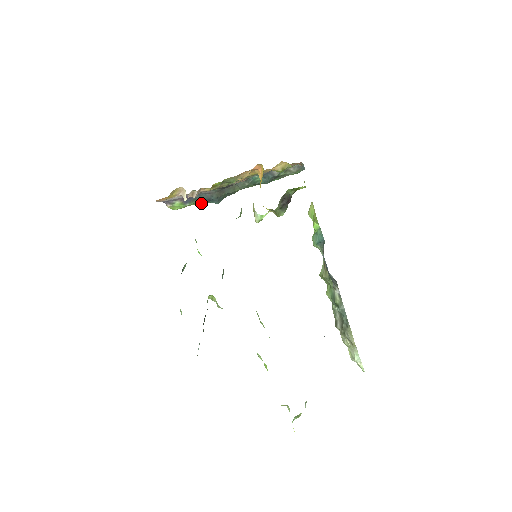
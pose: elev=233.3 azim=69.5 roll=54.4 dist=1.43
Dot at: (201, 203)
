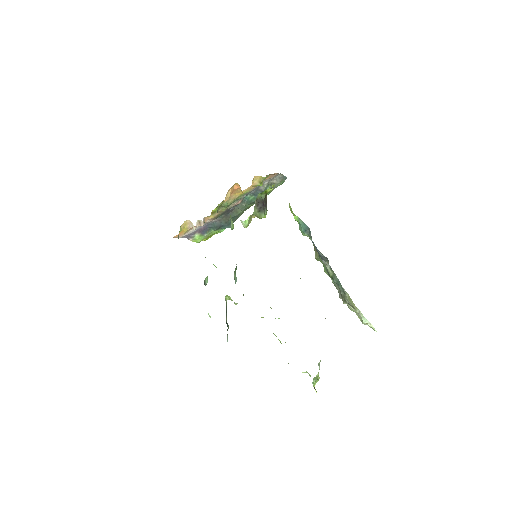
Dot at: (218, 232)
